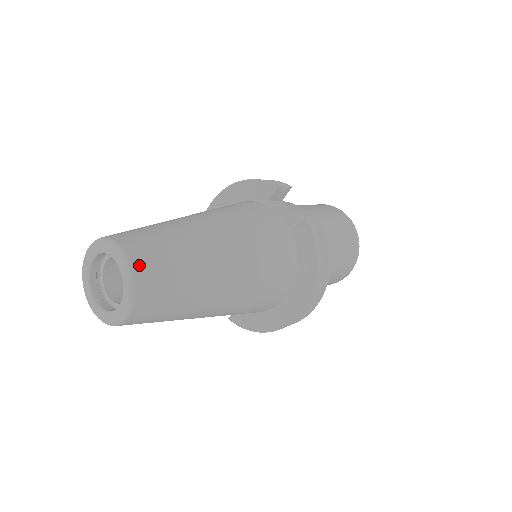
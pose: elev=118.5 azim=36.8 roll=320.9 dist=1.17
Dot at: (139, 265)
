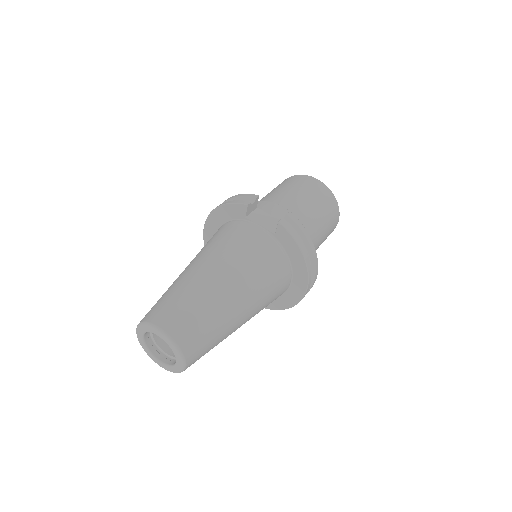
Dot at: (176, 334)
